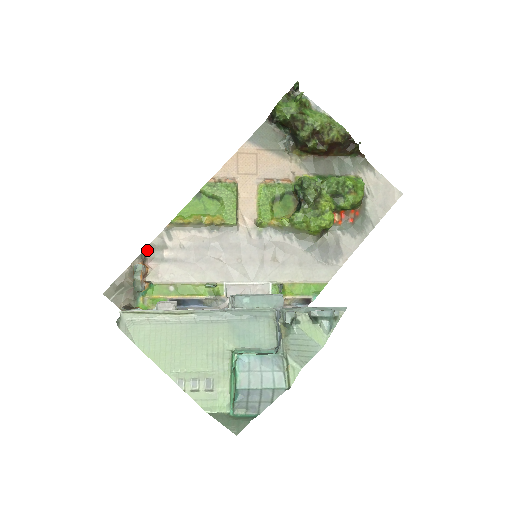
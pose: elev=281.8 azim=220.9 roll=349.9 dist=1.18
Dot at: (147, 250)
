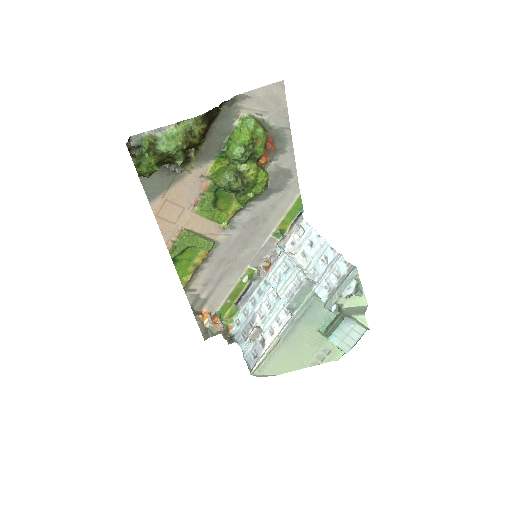
Dot at: (193, 308)
